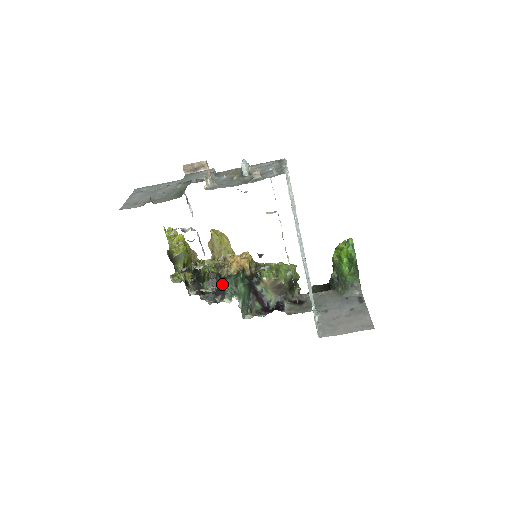
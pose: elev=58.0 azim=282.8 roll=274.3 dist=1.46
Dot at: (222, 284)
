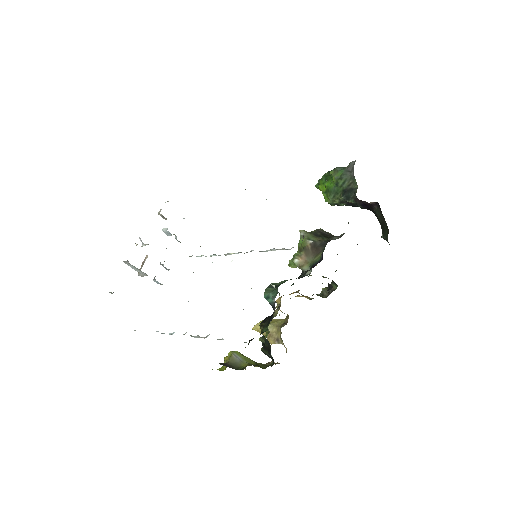
Dot at: (273, 309)
